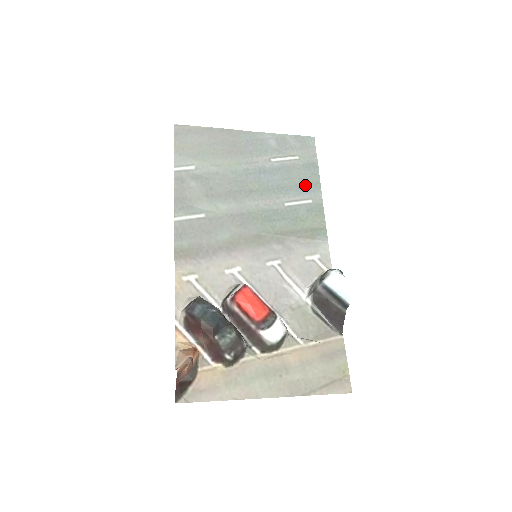
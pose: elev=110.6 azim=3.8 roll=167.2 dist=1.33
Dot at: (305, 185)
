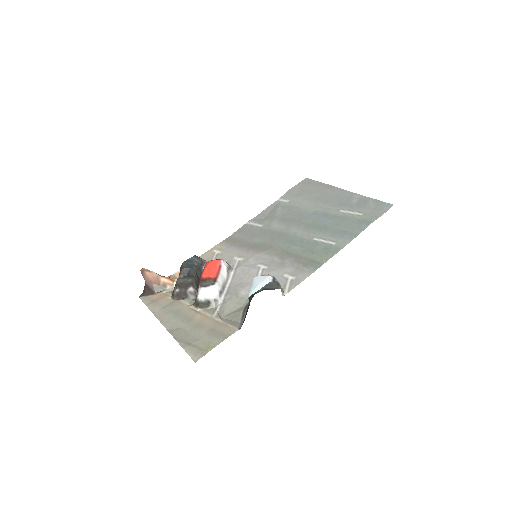
Dot at: (344, 232)
